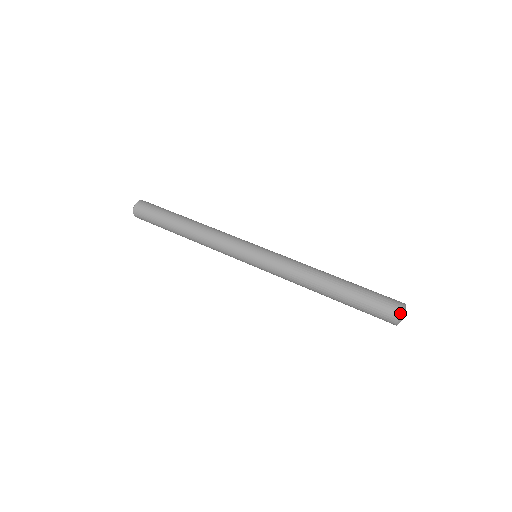
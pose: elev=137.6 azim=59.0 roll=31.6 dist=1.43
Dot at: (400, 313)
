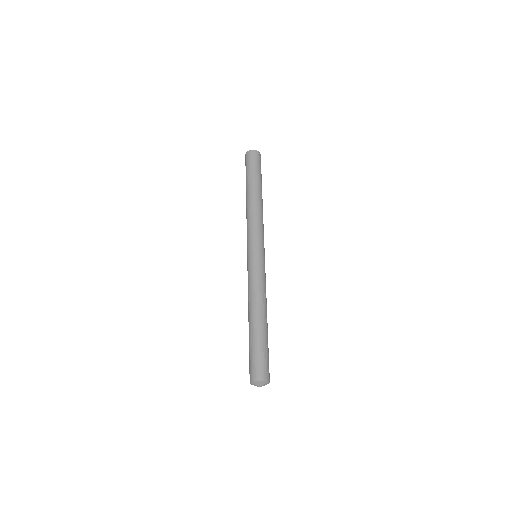
Dot at: (254, 381)
